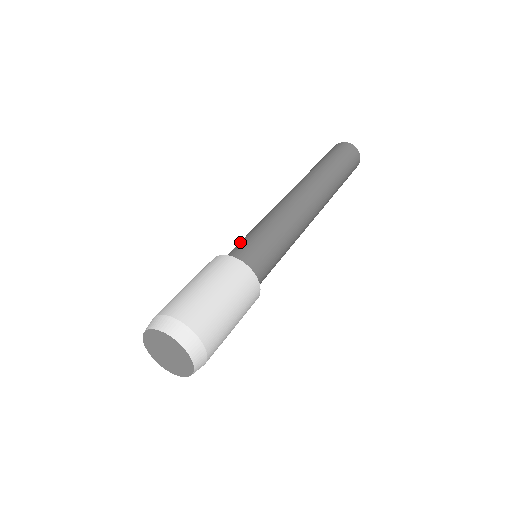
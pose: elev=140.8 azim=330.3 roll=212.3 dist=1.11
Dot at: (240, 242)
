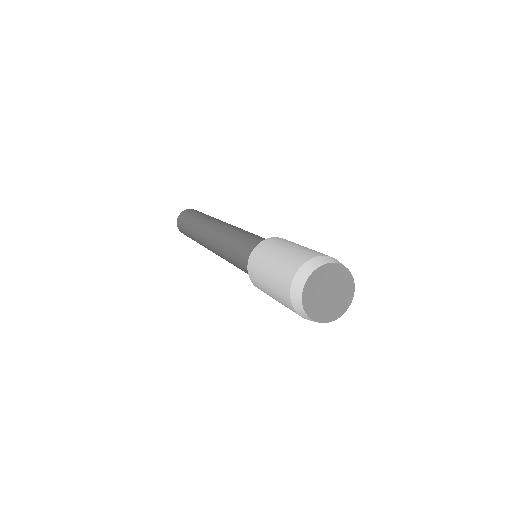
Dot at: (251, 239)
